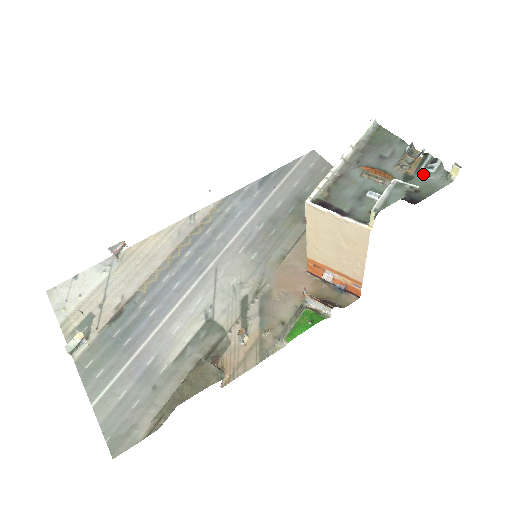
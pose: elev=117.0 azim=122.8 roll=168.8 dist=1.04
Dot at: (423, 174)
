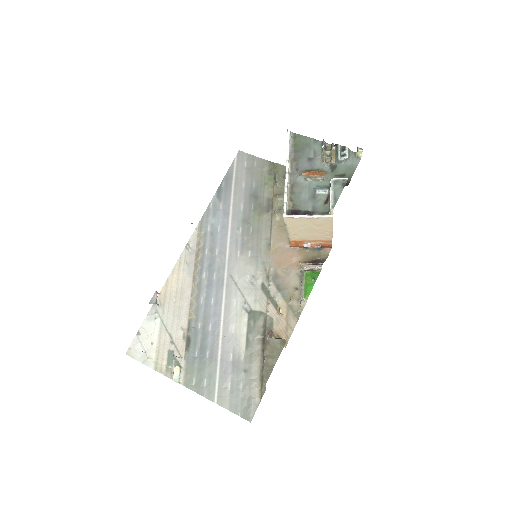
Dot at: (342, 161)
